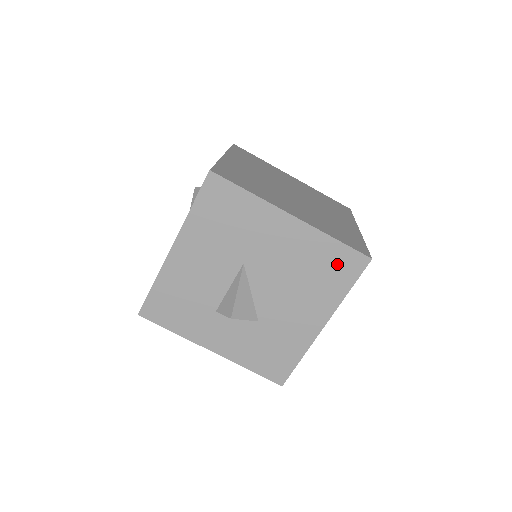
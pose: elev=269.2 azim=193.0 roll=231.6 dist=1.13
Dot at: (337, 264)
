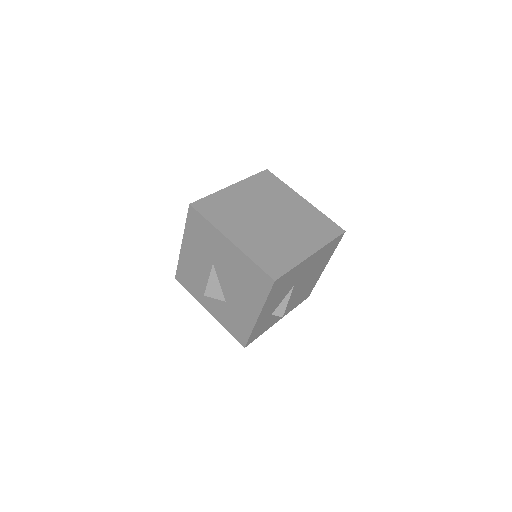
Dot at: (257, 278)
